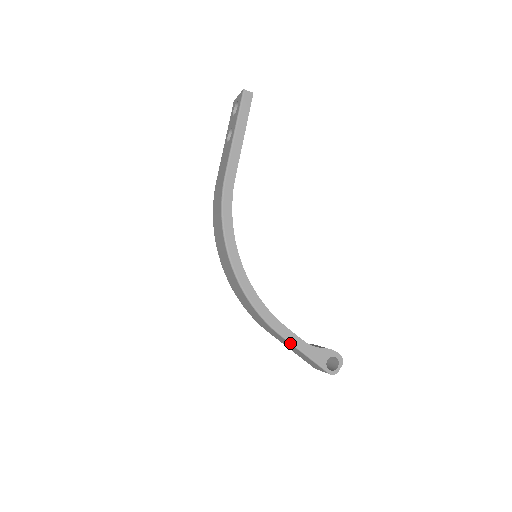
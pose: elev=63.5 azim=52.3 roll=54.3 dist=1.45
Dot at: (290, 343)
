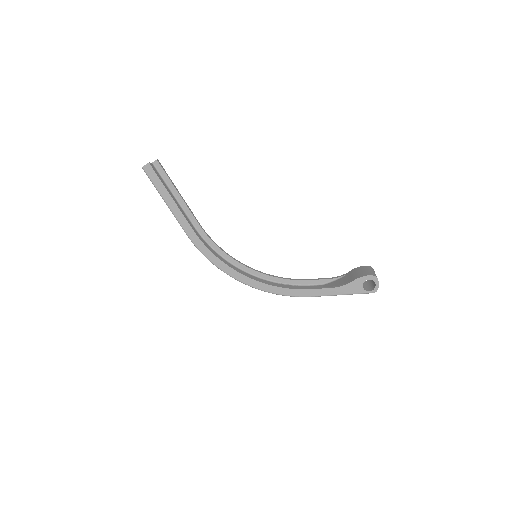
Dot at: occluded
